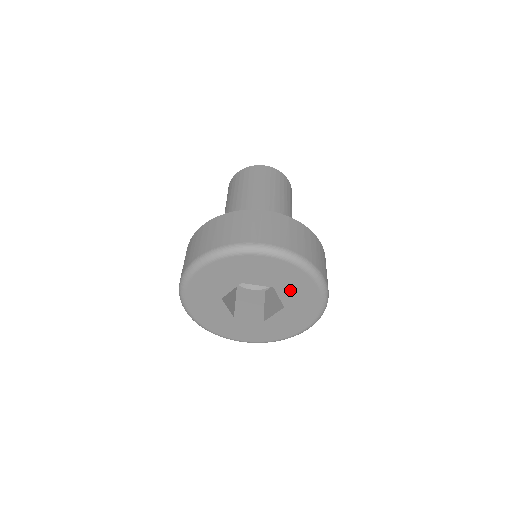
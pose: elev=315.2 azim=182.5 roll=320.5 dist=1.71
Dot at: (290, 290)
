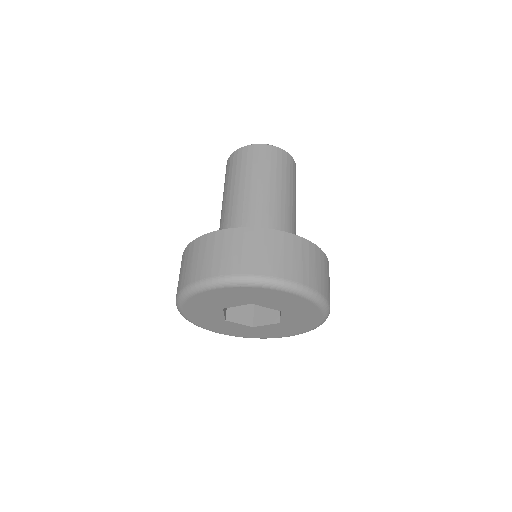
Dot at: (267, 301)
